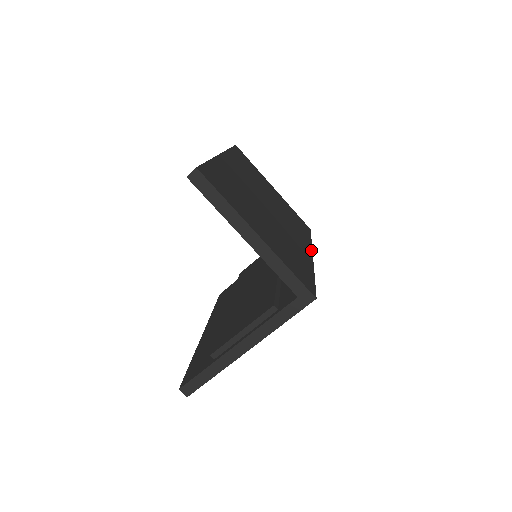
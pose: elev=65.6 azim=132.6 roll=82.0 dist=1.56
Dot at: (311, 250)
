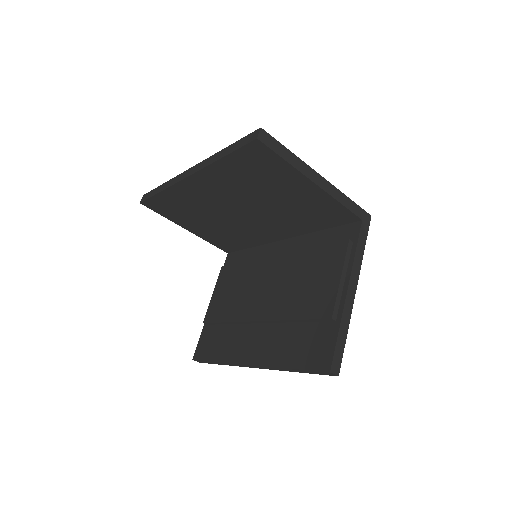
Dot at: occluded
